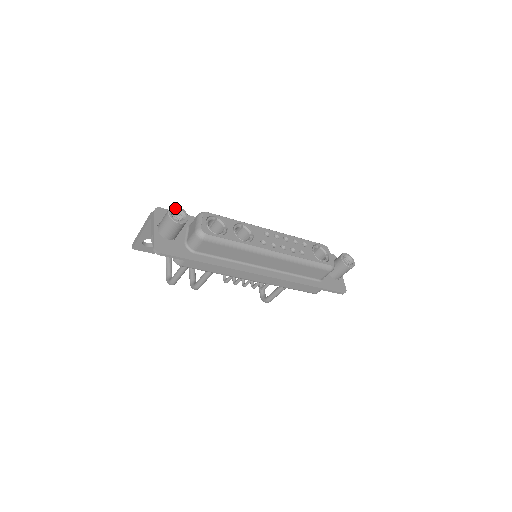
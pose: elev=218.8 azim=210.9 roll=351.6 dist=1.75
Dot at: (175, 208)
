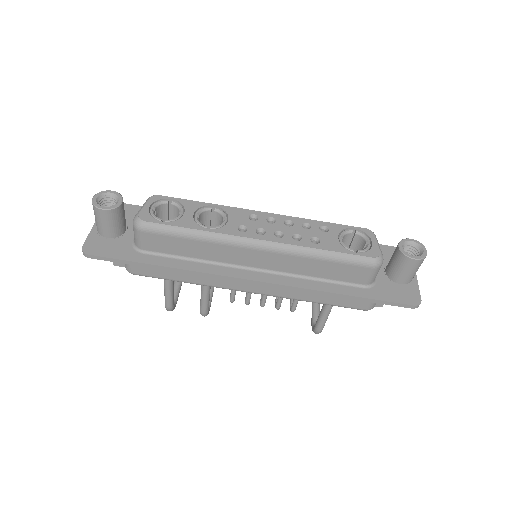
Dot at: (106, 192)
